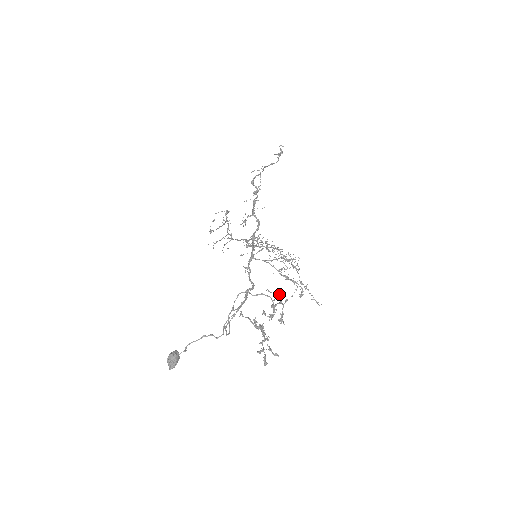
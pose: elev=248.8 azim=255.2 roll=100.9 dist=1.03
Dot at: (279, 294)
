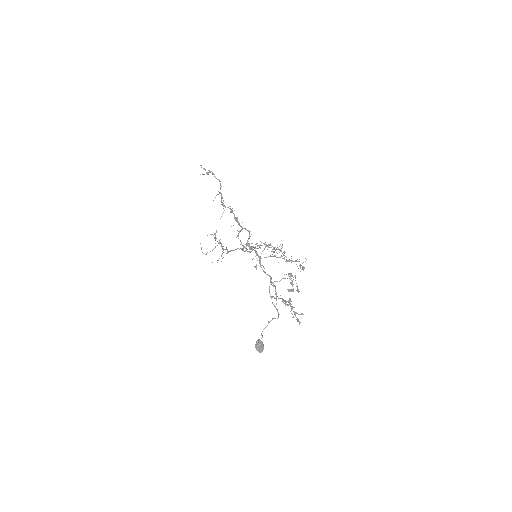
Dot at: (291, 274)
